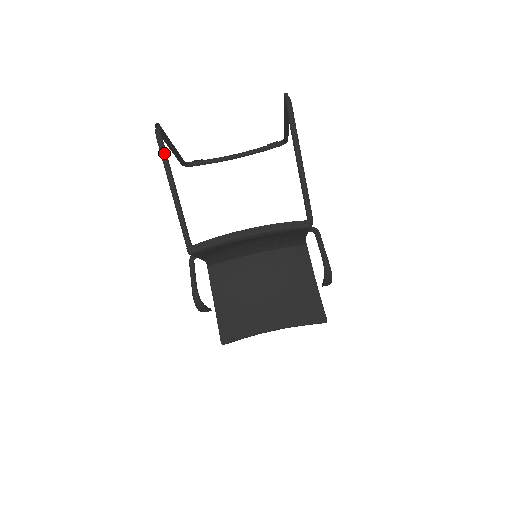
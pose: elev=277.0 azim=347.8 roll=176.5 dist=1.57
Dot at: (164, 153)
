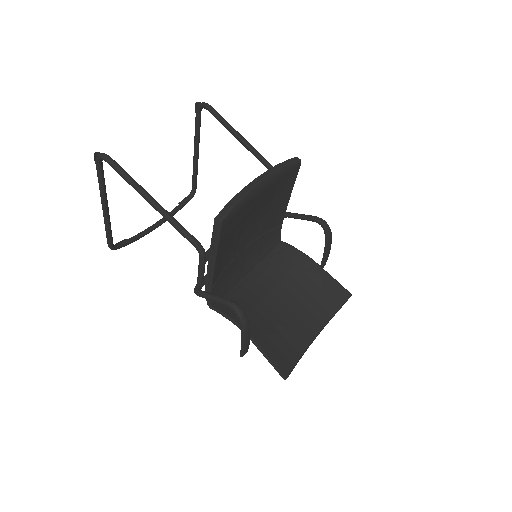
Dot at: (122, 169)
